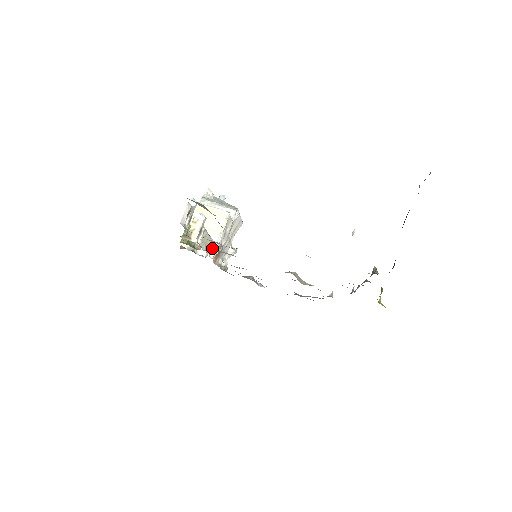
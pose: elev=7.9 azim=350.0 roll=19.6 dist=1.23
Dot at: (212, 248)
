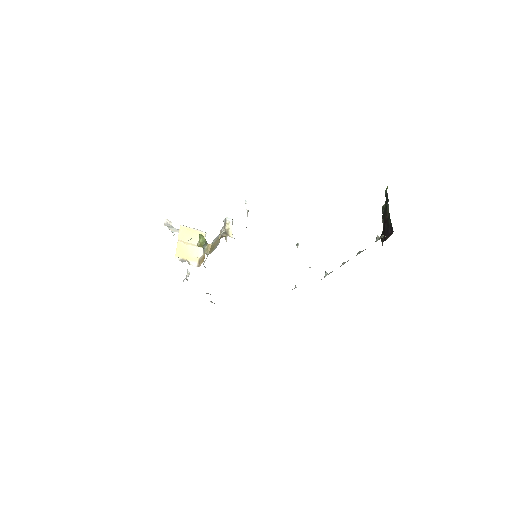
Dot at: (206, 258)
